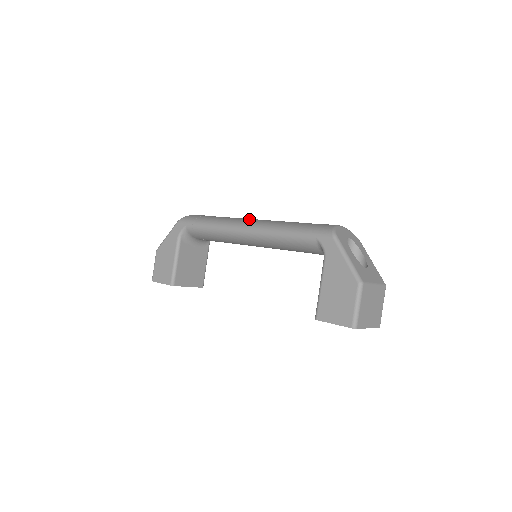
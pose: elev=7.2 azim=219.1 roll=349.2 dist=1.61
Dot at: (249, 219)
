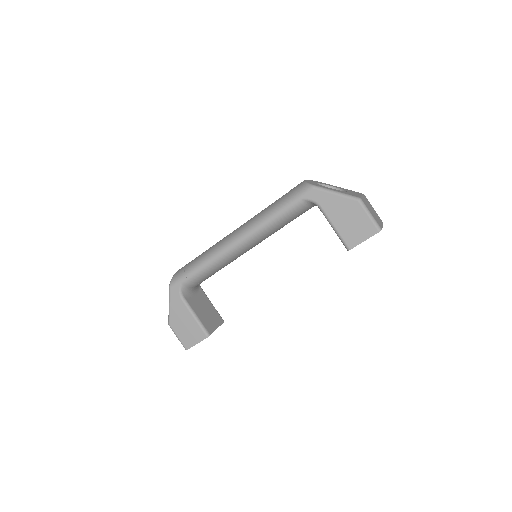
Dot at: (230, 234)
